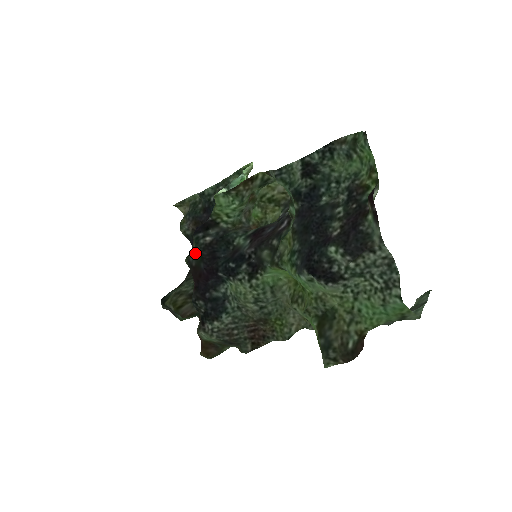
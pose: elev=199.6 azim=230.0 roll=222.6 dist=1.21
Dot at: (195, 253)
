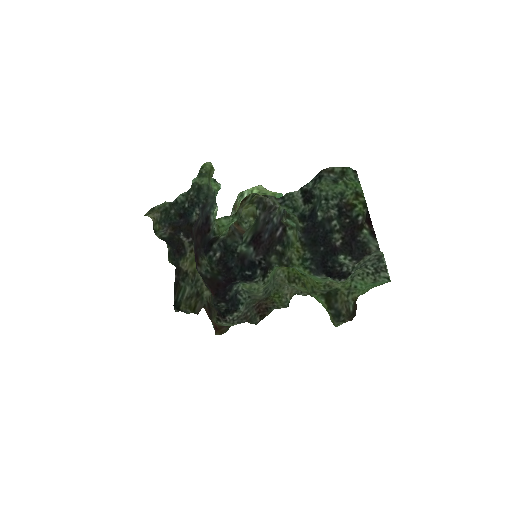
Dot at: (207, 267)
